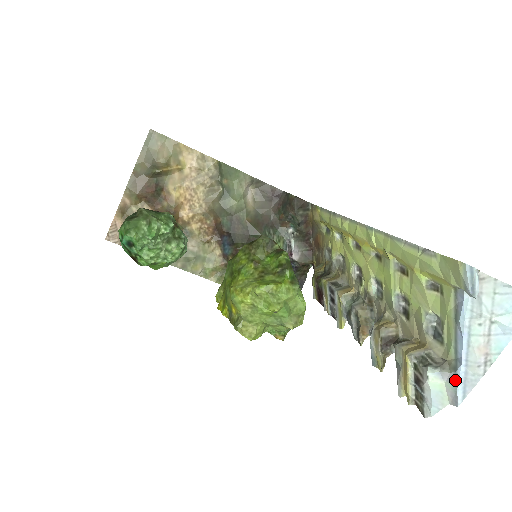
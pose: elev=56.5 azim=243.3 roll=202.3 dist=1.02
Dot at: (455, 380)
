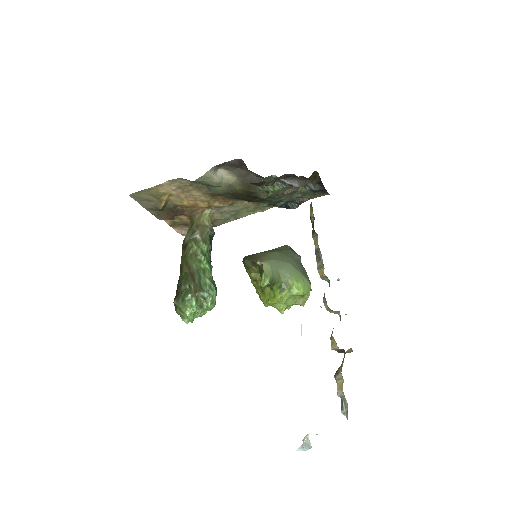
Dot at: occluded
